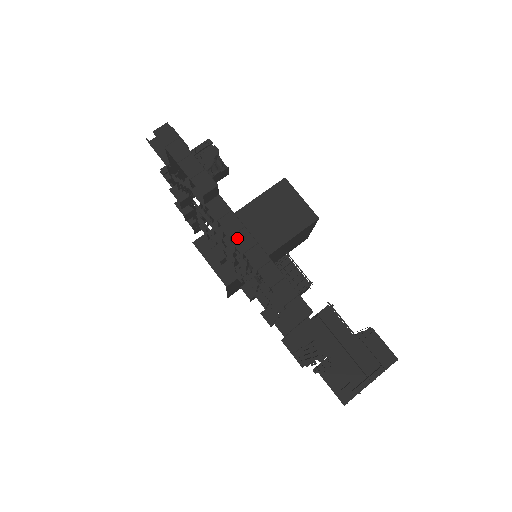
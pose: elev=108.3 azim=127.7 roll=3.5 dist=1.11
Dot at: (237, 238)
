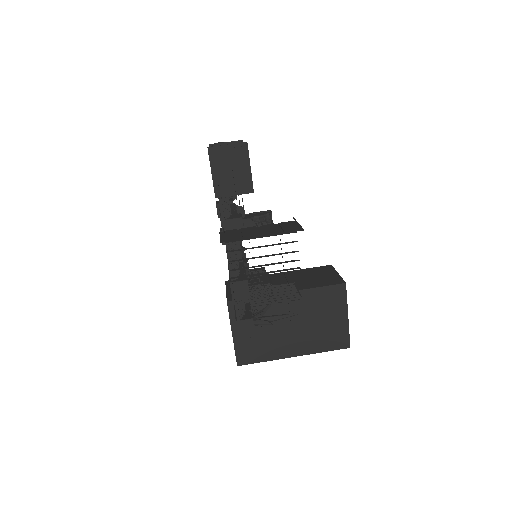
Dot at: occluded
